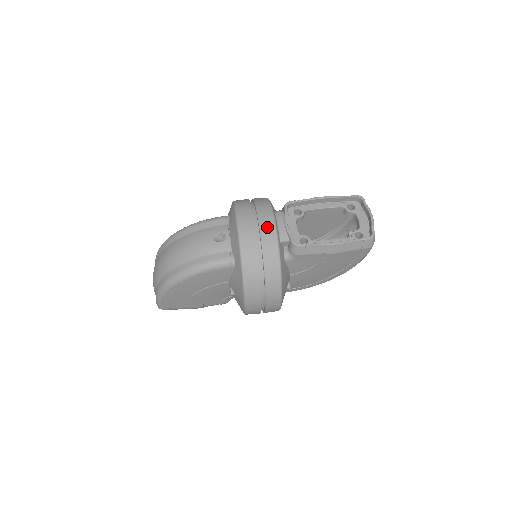
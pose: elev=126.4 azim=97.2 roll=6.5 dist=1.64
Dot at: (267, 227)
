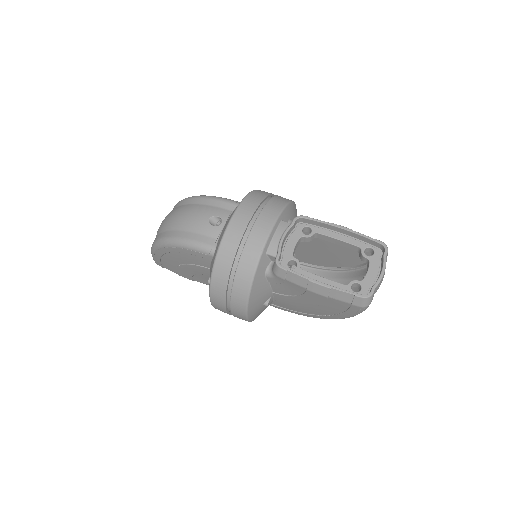
Dot at: (259, 232)
